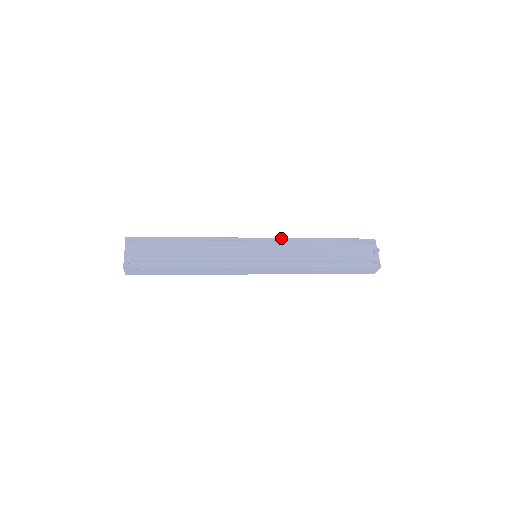
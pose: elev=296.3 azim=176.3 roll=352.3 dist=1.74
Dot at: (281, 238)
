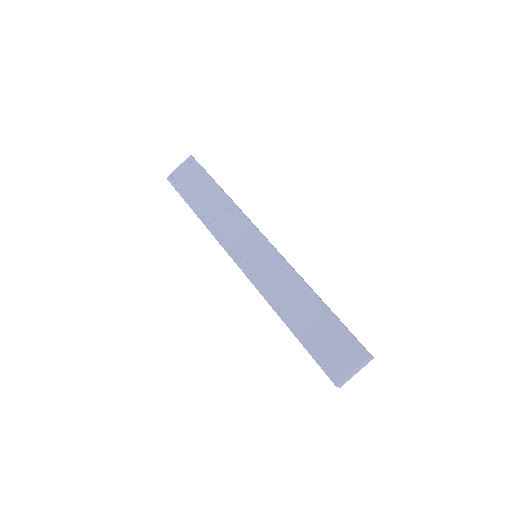
Dot at: (284, 260)
